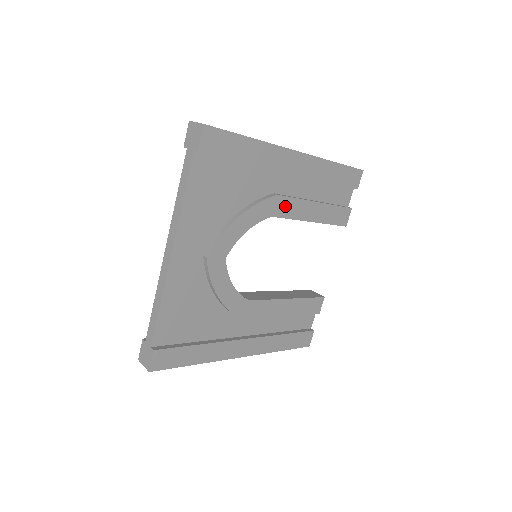
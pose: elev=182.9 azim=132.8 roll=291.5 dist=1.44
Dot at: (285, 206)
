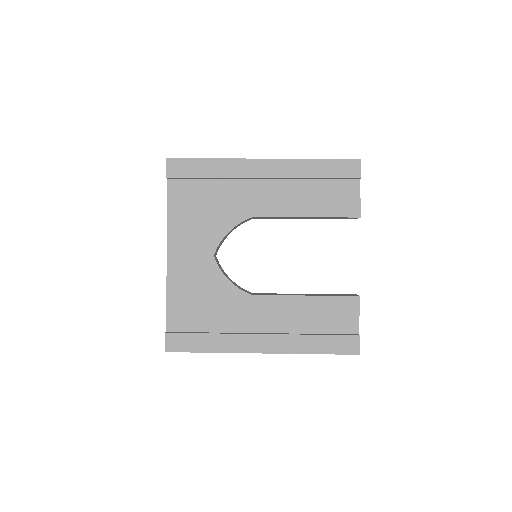
Dot at: (266, 206)
